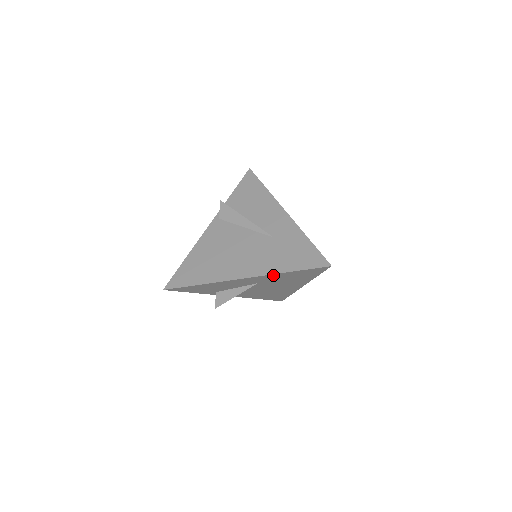
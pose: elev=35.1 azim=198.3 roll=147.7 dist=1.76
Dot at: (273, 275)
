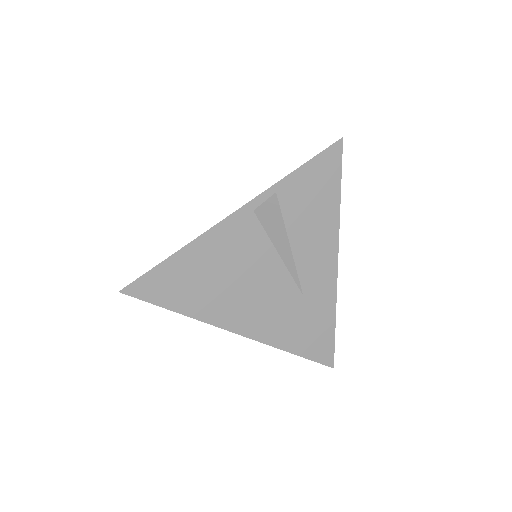
Dot at: (272, 342)
